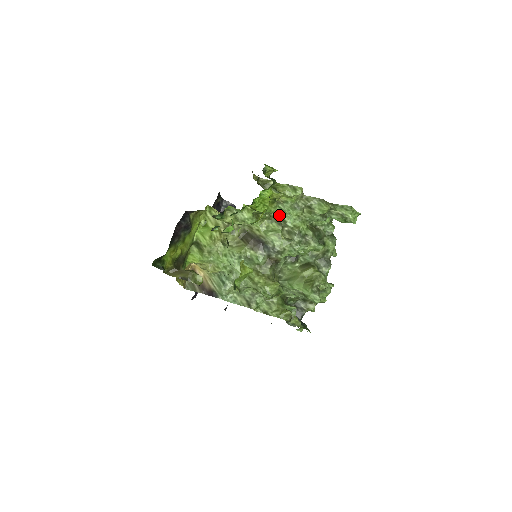
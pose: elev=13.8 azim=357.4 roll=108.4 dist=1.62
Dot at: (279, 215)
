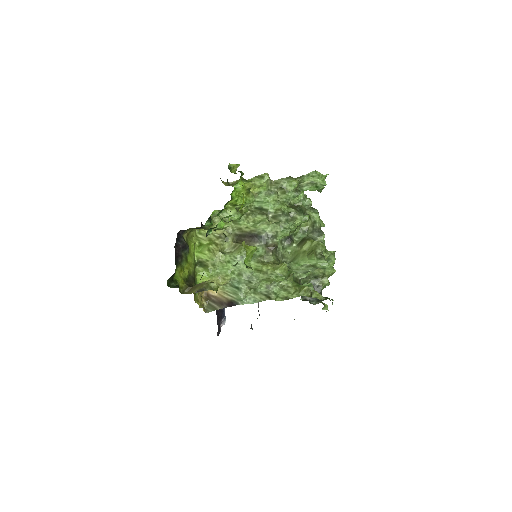
Dot at: (259, 208)
